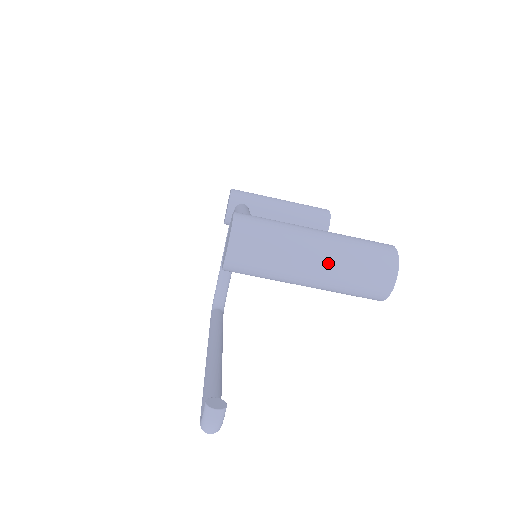
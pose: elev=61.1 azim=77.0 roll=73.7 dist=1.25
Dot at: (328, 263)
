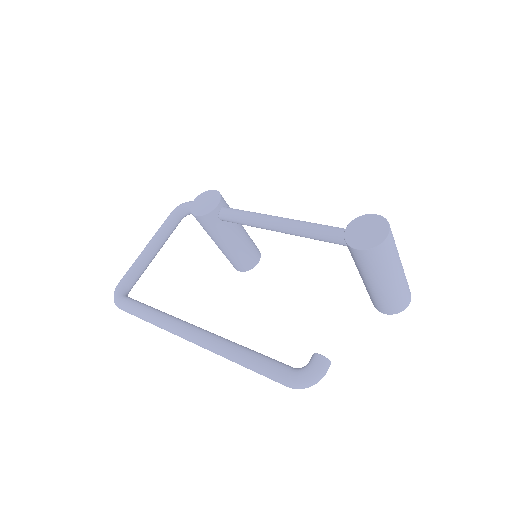
Dot at: (403, 275)
